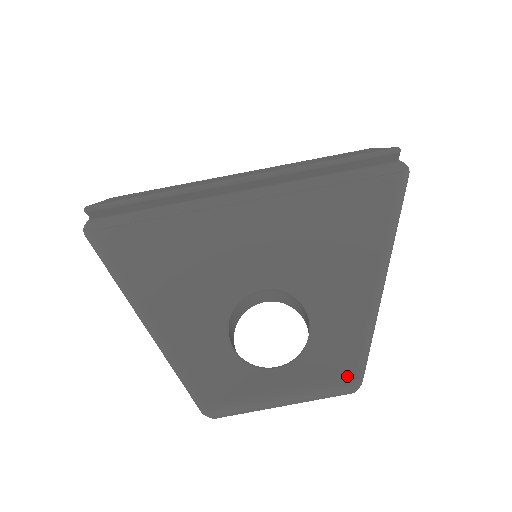
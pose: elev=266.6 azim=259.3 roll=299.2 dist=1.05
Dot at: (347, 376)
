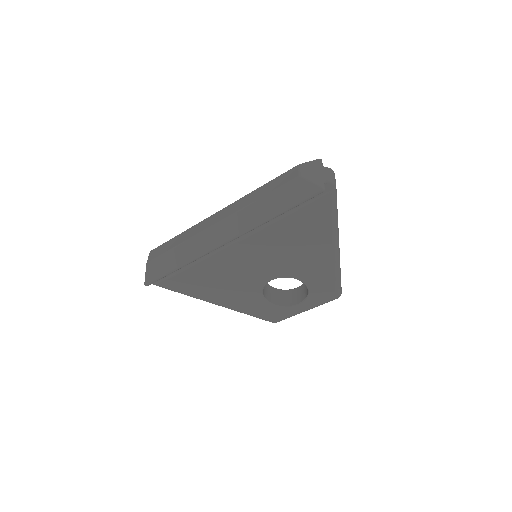
Dot at: (333, 298)
